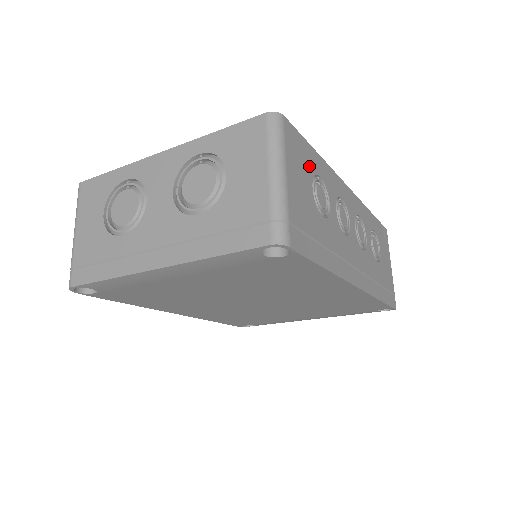
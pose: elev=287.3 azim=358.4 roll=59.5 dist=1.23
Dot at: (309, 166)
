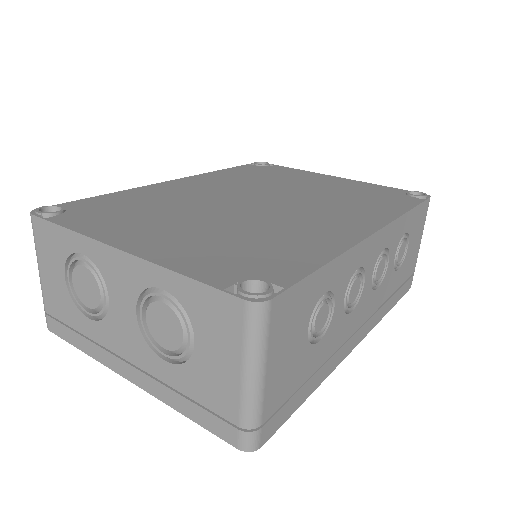
Dot at: (308, 306)
